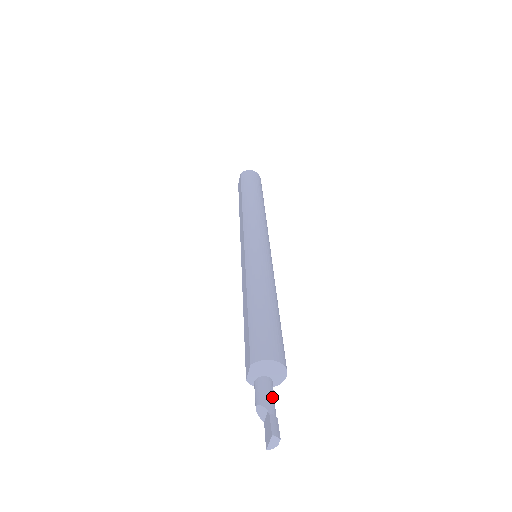
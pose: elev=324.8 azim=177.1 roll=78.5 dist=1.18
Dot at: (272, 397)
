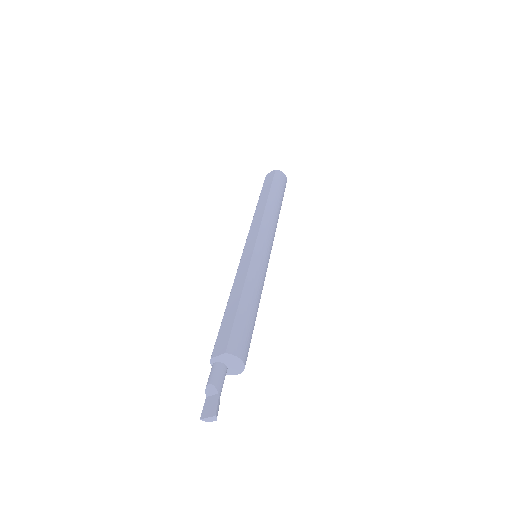
Dot at: occluded
